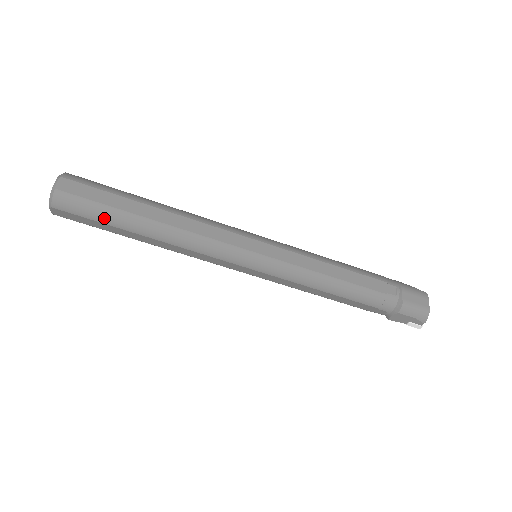
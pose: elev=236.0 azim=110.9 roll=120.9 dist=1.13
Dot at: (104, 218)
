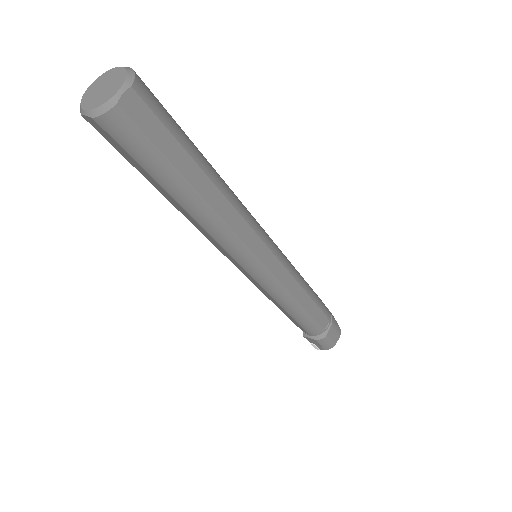
Dot at: (151, 168)
